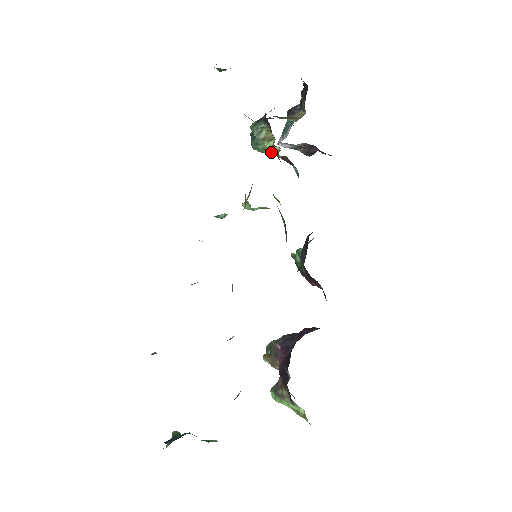
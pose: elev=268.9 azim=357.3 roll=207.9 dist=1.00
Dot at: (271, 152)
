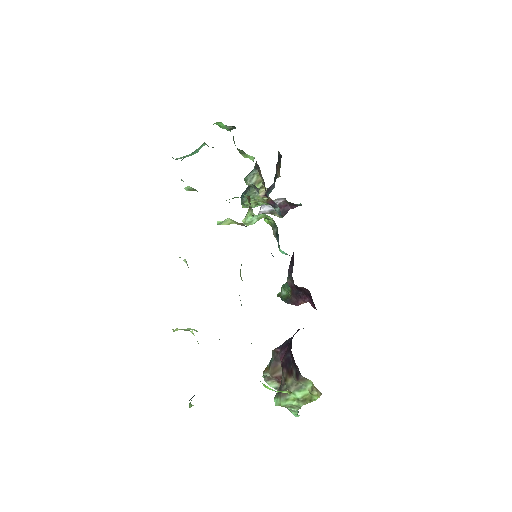
Dot at: (260, 195)
